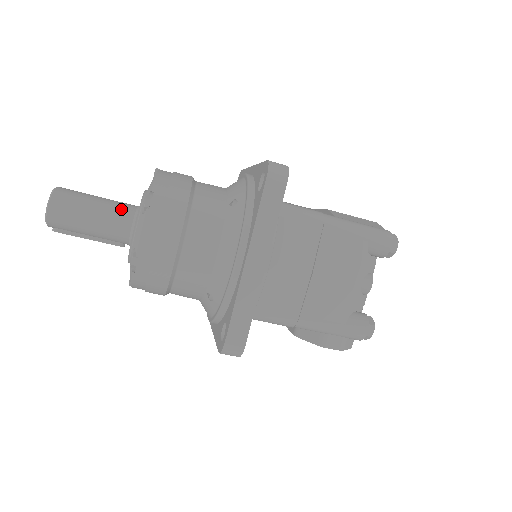
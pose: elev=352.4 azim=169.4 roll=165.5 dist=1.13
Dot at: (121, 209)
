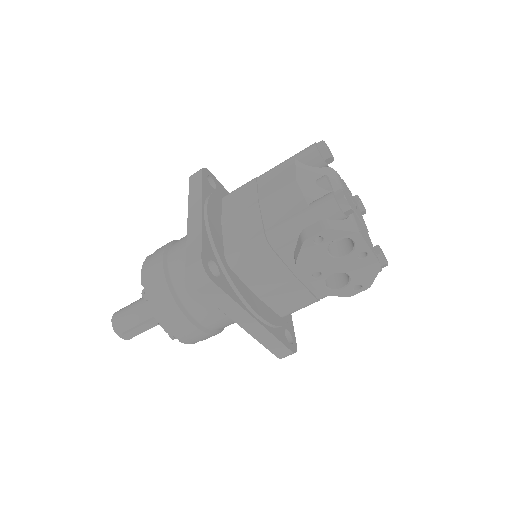
Dot at: occluded
